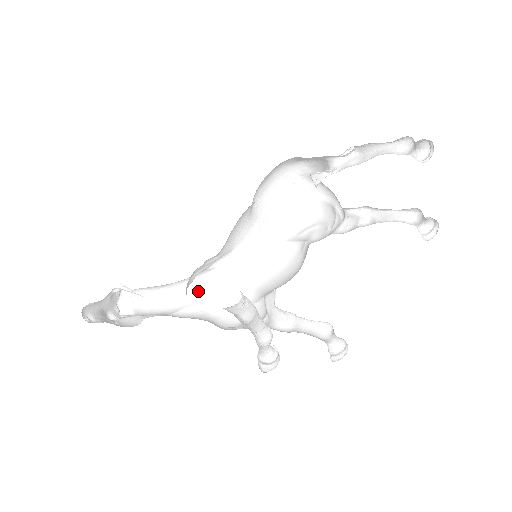
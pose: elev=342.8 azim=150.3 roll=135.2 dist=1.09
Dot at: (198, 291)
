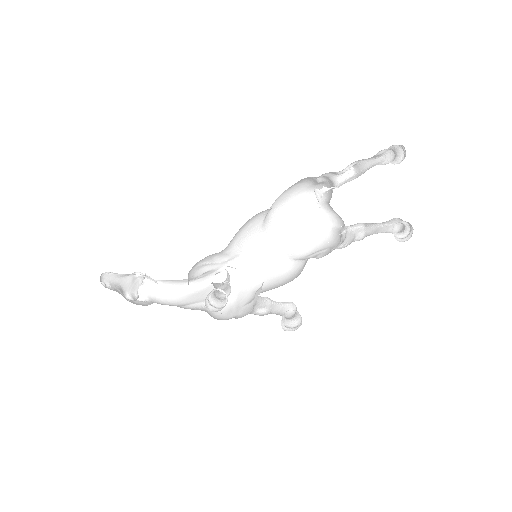
Dot at: (208, 291)
